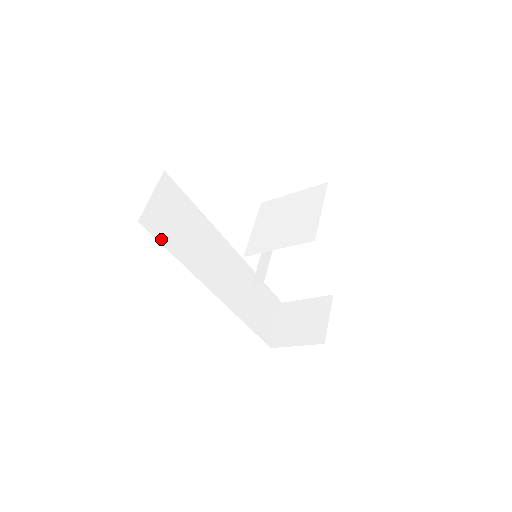
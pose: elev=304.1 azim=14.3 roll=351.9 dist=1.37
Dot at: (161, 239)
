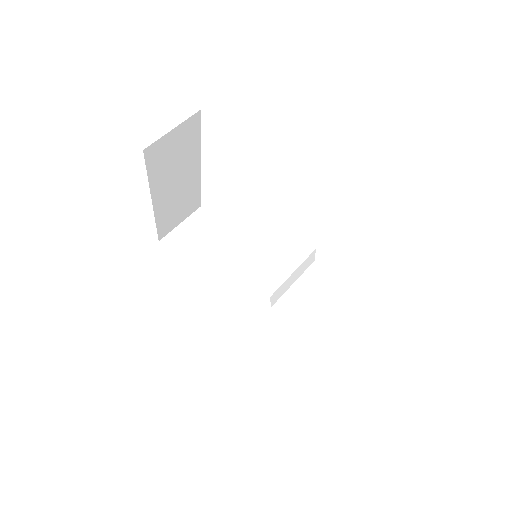
Dot at: (181, 256)
